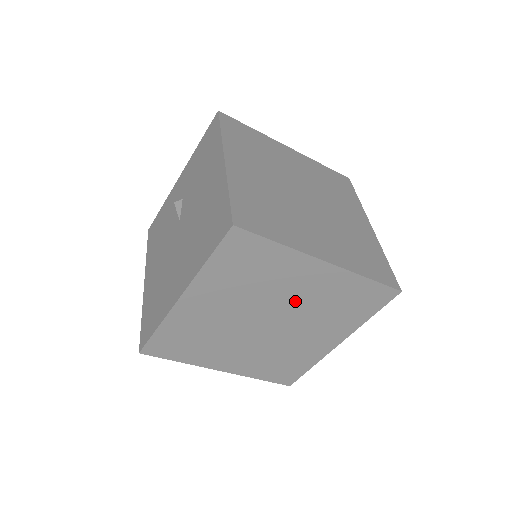
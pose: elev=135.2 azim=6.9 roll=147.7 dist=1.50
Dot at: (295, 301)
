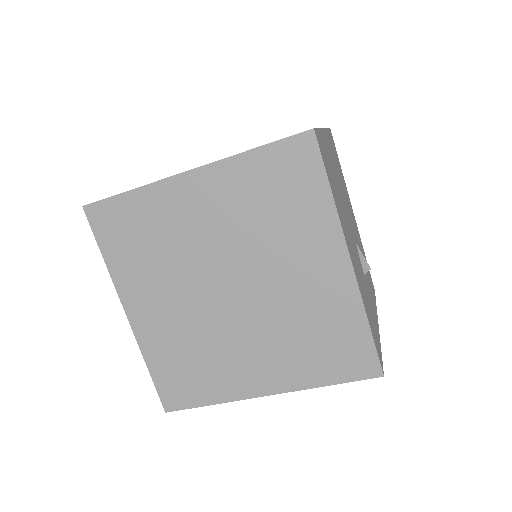
Dot at: occluded
